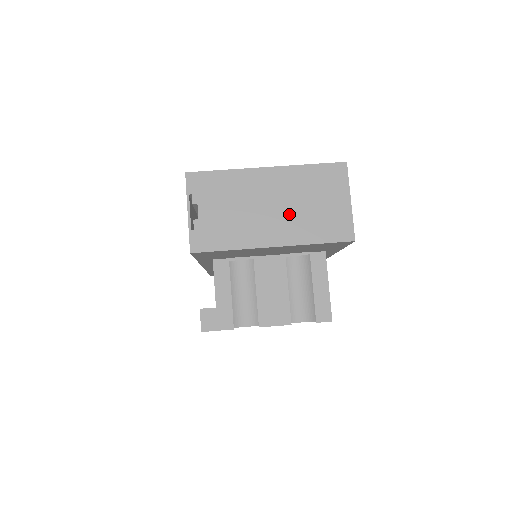
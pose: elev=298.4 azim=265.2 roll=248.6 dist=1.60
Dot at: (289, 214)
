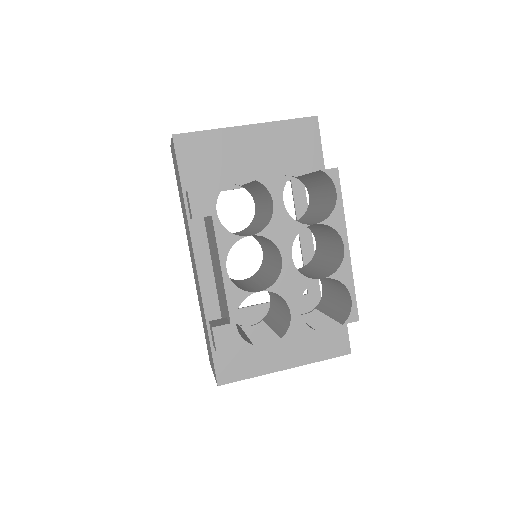
Dot at: occluded
